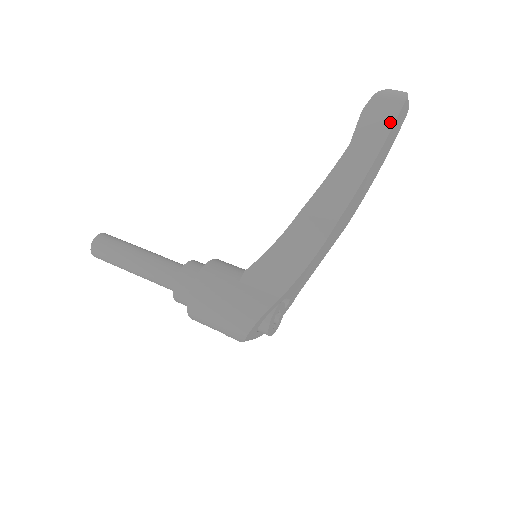
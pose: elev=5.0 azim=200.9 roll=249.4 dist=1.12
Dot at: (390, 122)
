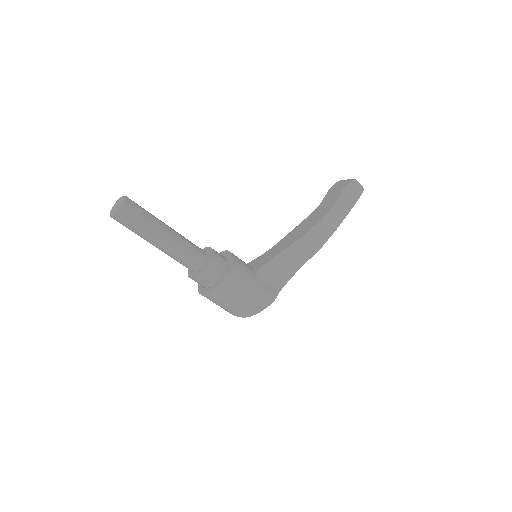
Dot at: (354, 201)
